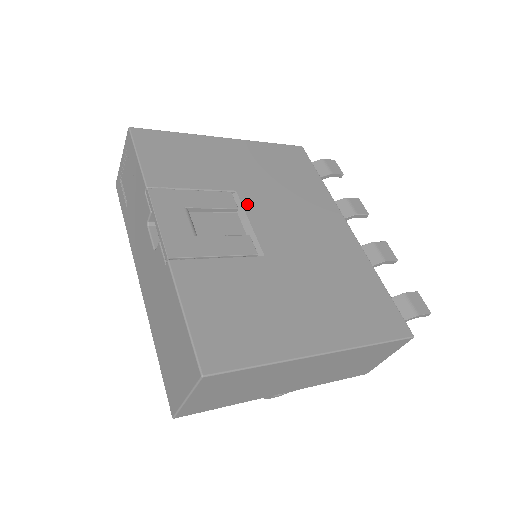
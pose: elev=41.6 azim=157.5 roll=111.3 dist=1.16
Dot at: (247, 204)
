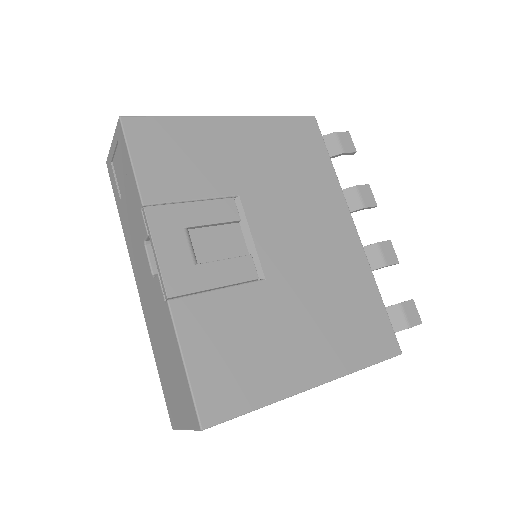
Dot at: (250, 212)
